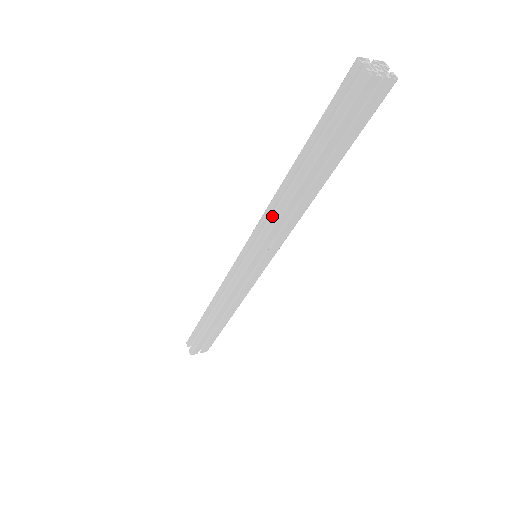
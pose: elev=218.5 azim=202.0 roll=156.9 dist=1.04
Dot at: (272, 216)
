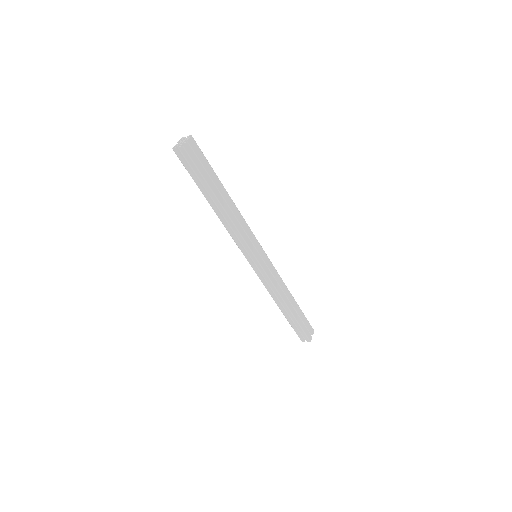
Dot at: (234, 231)
